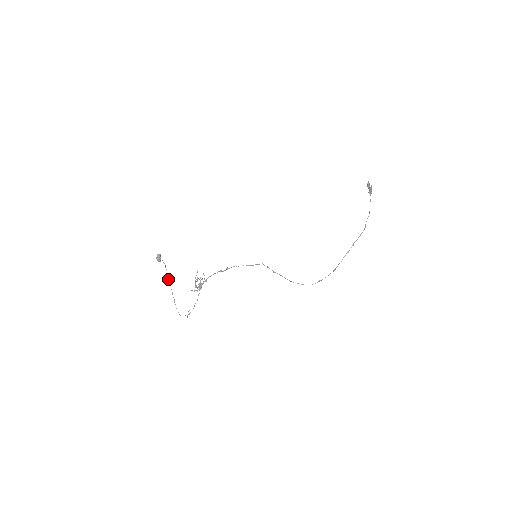
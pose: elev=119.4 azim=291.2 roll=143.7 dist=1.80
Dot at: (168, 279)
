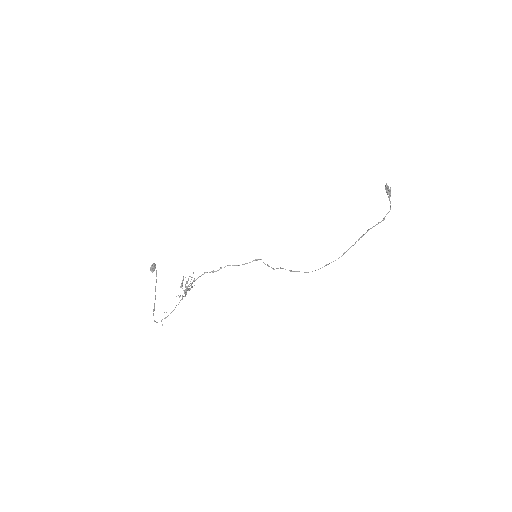
Dot at: (155, 288)
